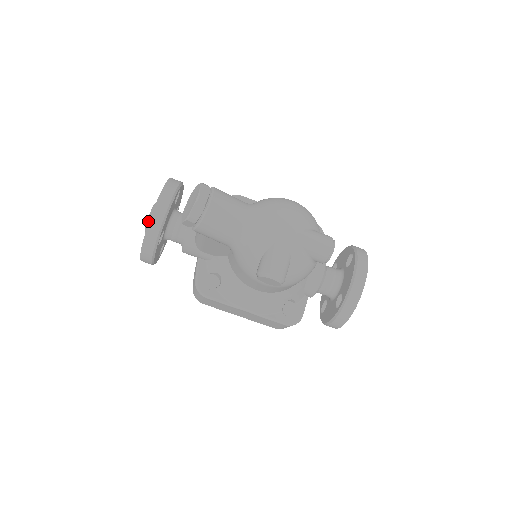
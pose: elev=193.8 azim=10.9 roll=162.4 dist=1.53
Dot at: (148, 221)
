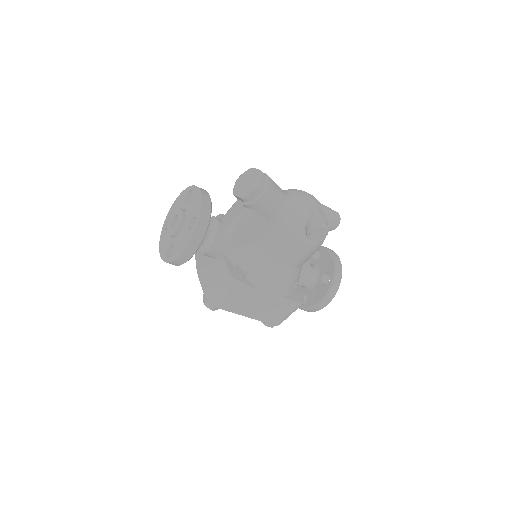
Dot at: (182, 218)
